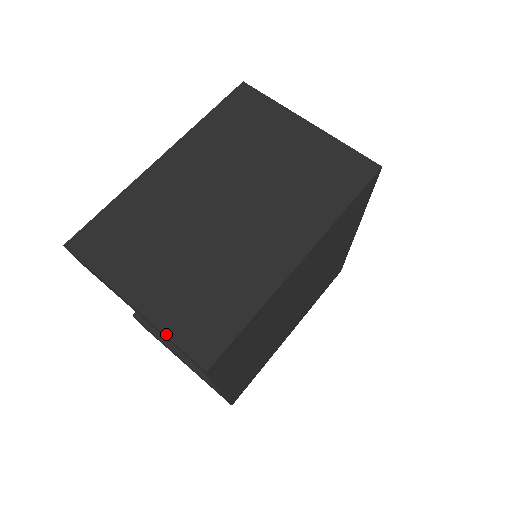
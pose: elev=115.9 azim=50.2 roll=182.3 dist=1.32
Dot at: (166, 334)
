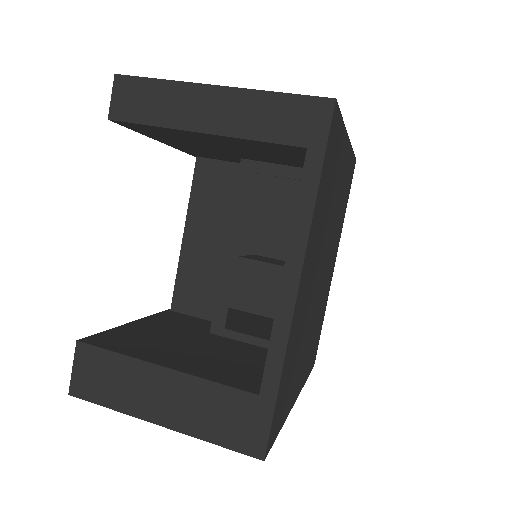
Dot at: (272, 92)
